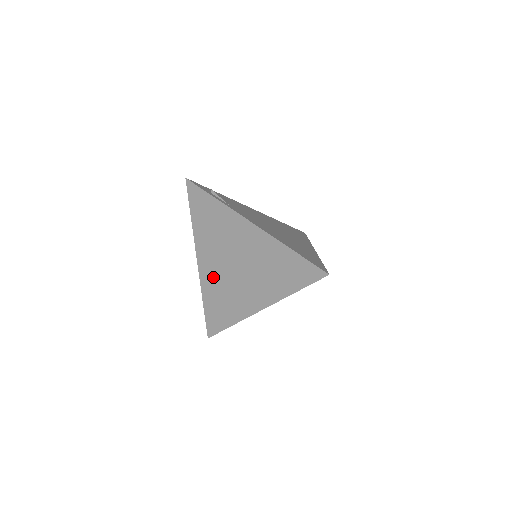
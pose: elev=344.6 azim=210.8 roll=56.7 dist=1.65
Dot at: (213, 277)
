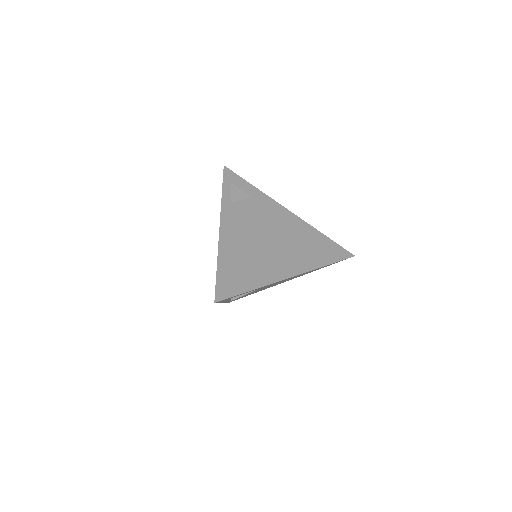
Dot at: occluded
